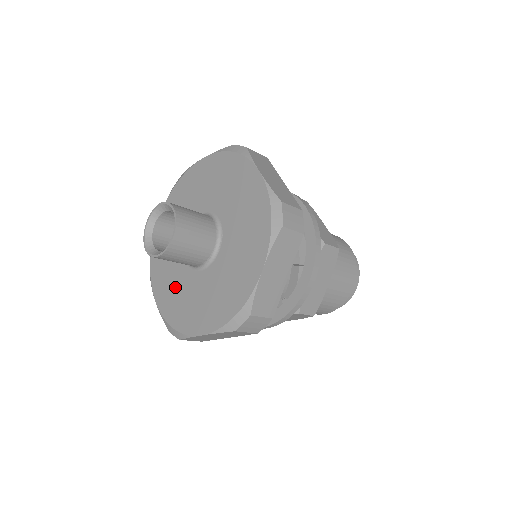
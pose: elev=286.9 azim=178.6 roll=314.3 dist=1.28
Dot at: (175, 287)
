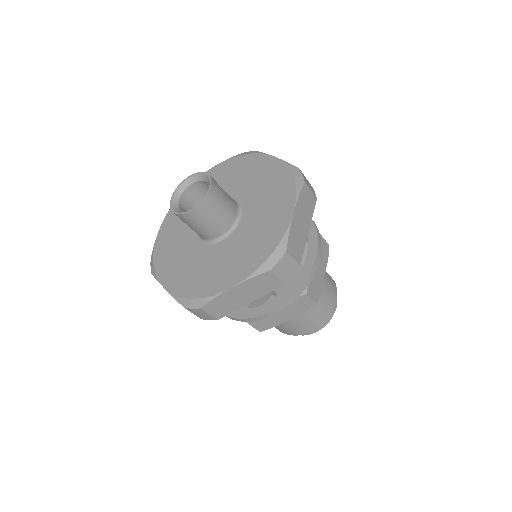
Dot at: (178, 234)
